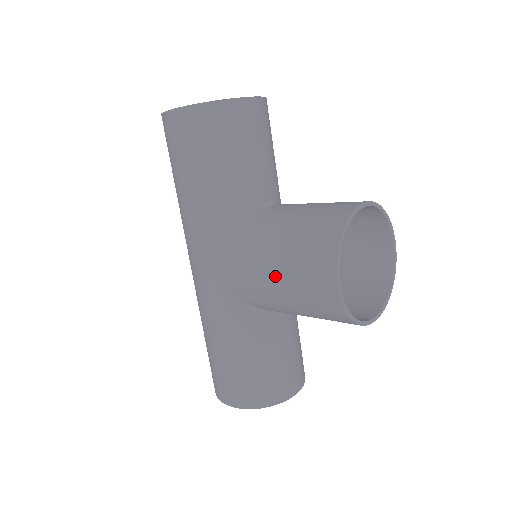
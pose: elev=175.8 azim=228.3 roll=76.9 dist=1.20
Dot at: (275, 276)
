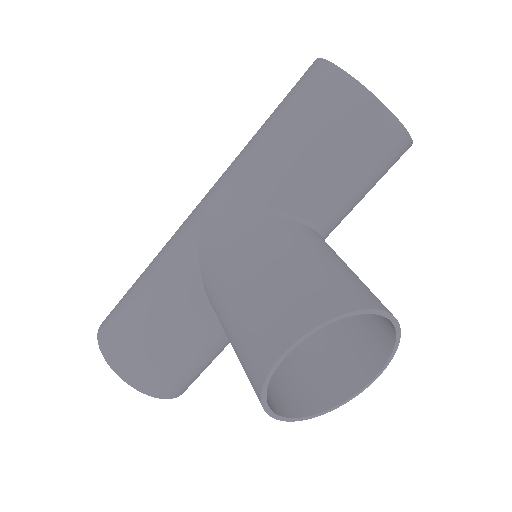
Dot at: (246, 284)
